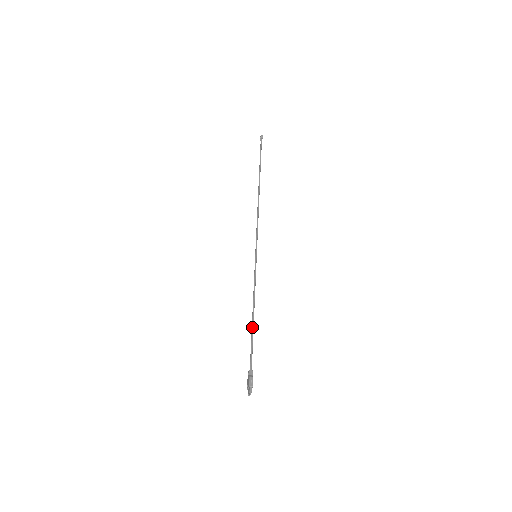
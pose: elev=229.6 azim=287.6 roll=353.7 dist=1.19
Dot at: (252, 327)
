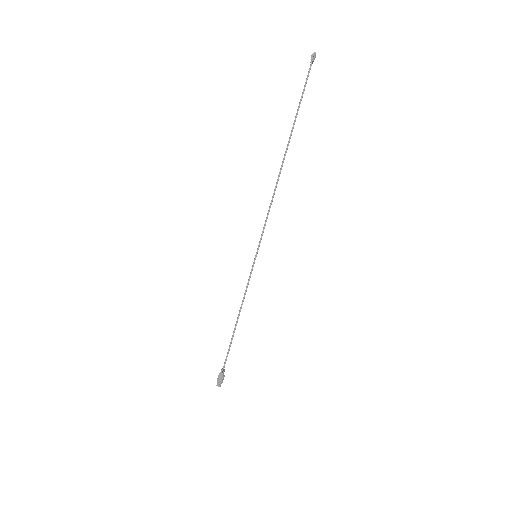
Dot at: occluded
